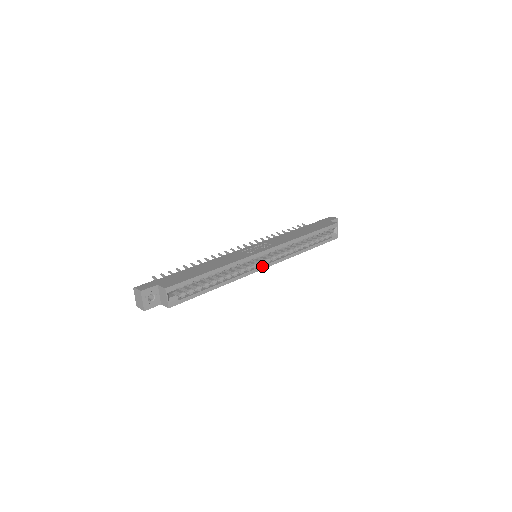
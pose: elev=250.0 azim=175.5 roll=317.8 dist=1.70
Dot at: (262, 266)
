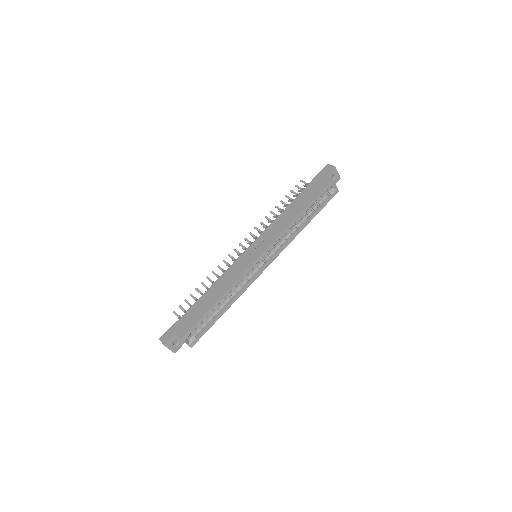
Dot at: (263, 268)
